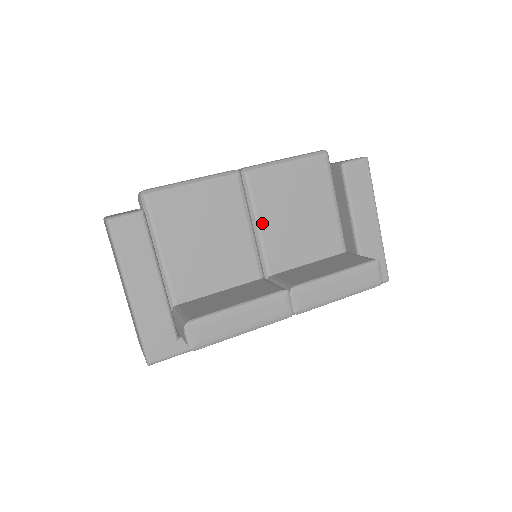
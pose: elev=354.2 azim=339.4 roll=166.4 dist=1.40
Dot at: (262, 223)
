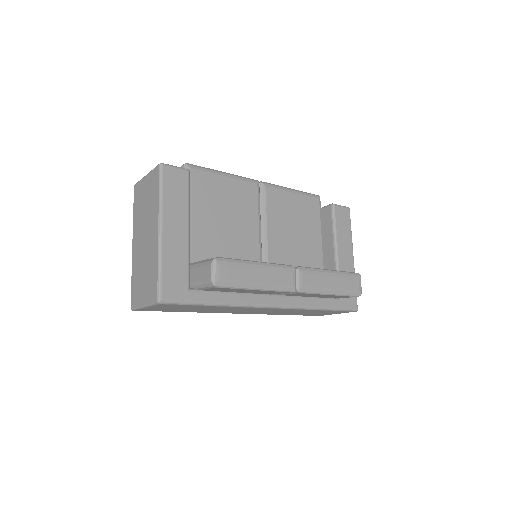
Dot at: (269, 226)
